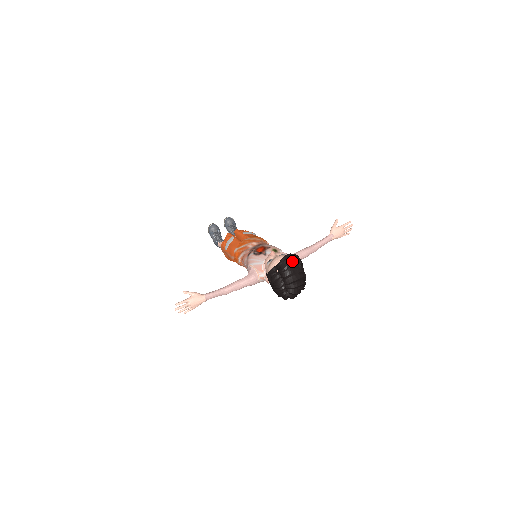
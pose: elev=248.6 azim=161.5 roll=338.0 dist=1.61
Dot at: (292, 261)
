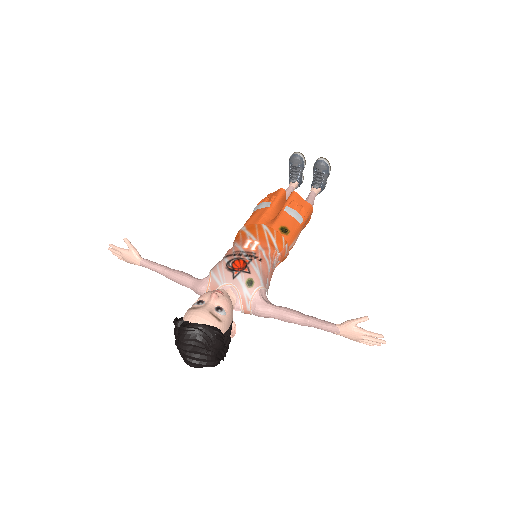
Dot at: (196, 339)
